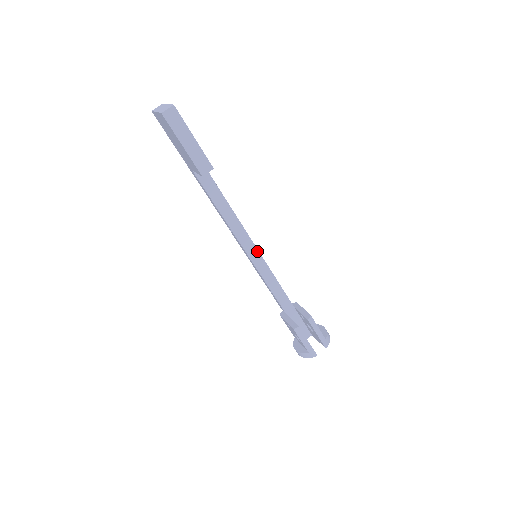
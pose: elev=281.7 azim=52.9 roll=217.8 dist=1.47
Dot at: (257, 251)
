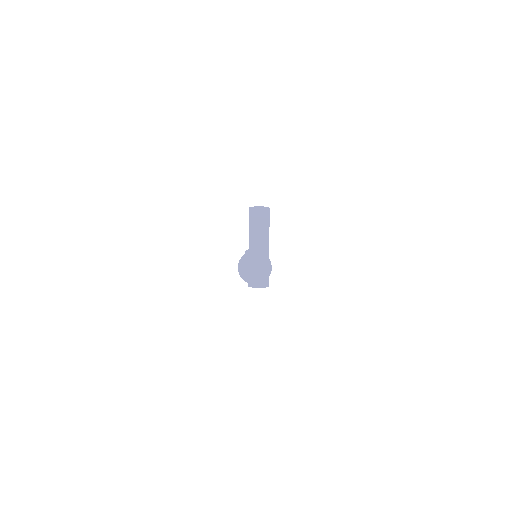
Dot at: occluded
